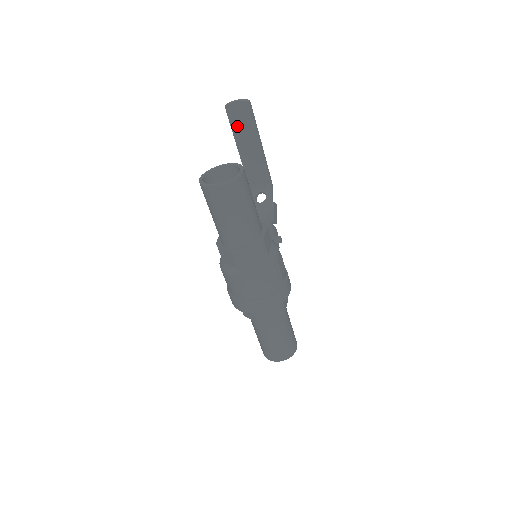
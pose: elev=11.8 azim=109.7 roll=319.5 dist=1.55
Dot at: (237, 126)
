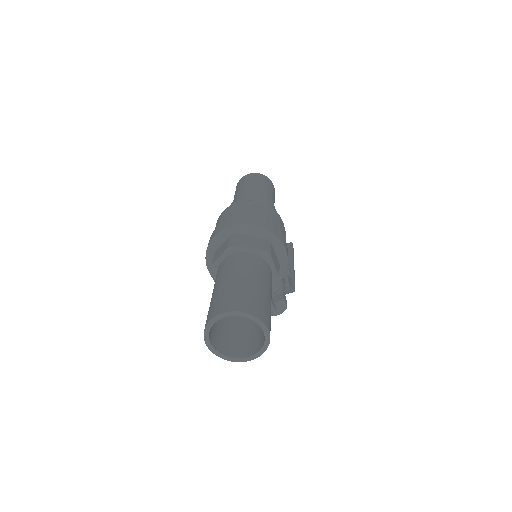
Dot at: occluded
